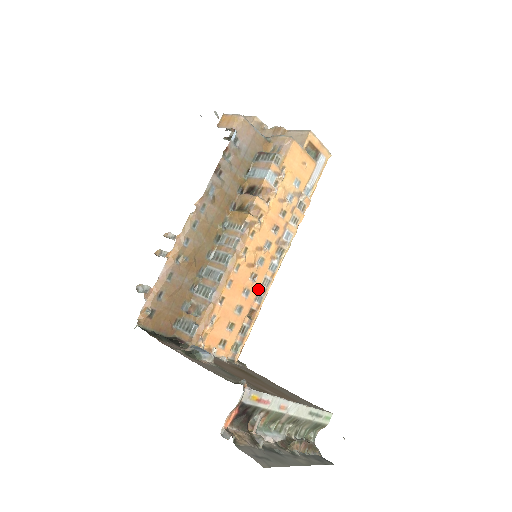
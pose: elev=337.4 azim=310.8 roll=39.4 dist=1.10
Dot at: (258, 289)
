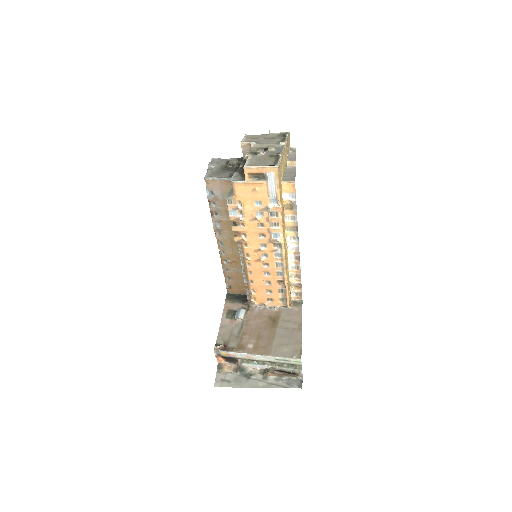
Dot at: (276, 269)
